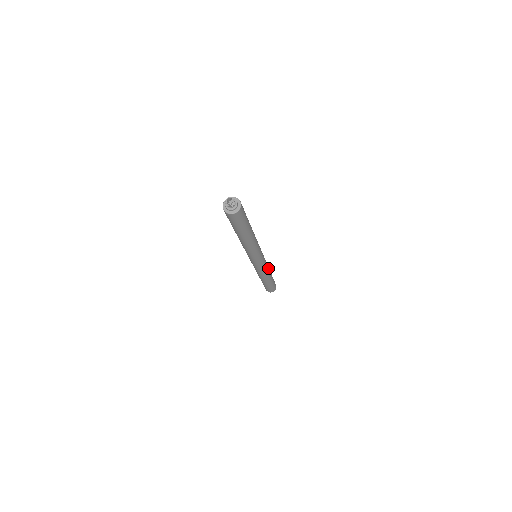
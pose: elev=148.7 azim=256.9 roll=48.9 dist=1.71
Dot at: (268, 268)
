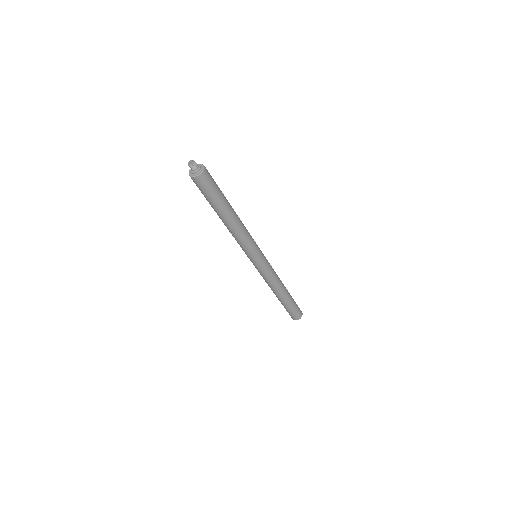
Dot at: (277, 281)
